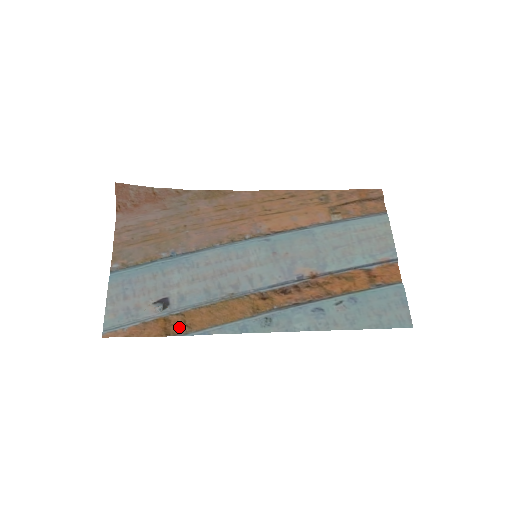
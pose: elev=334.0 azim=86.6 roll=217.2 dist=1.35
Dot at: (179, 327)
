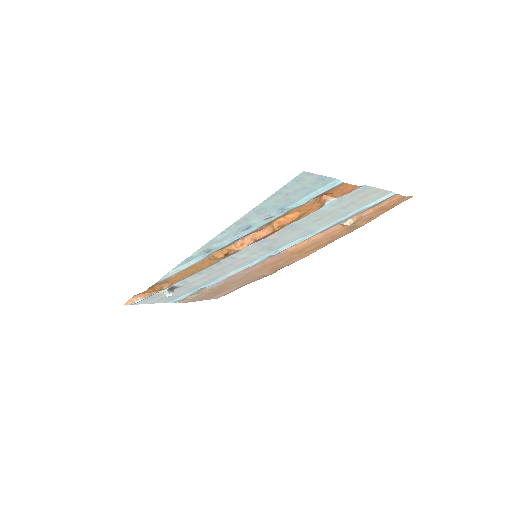
Dot at: (160, 284)
